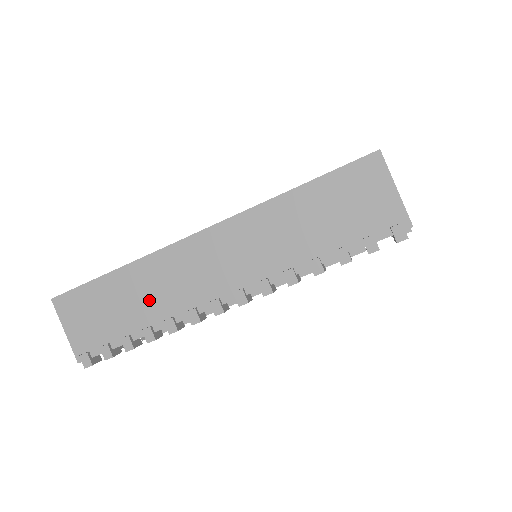
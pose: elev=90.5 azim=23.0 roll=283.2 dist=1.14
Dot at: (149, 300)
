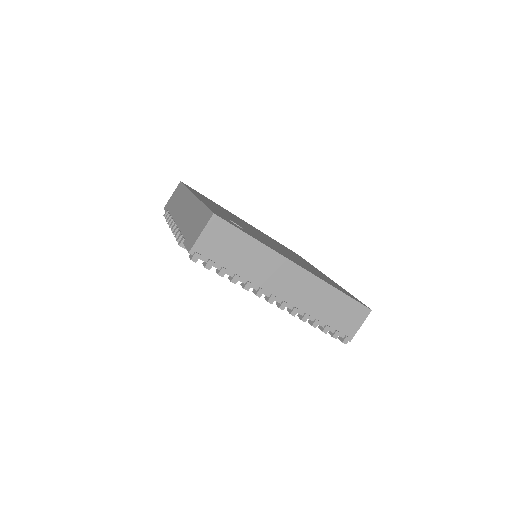
Dot at: (252, 266)
